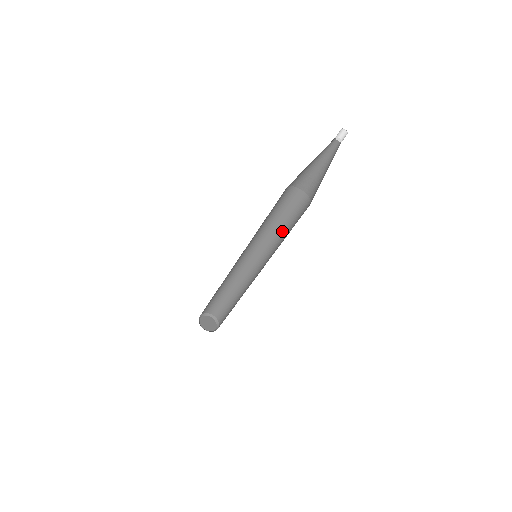
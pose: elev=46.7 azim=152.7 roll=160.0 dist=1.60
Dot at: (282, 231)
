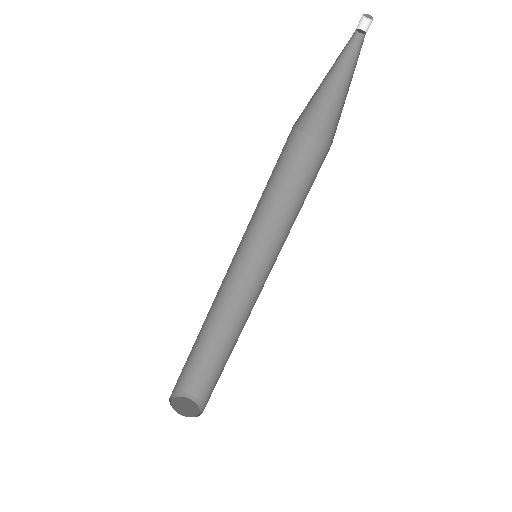
Dot at: (279, 204)
